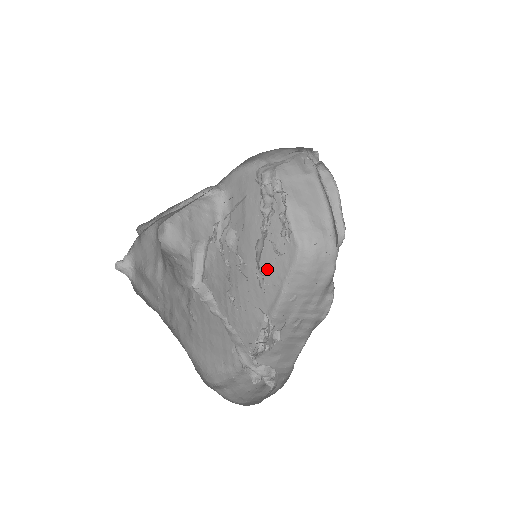
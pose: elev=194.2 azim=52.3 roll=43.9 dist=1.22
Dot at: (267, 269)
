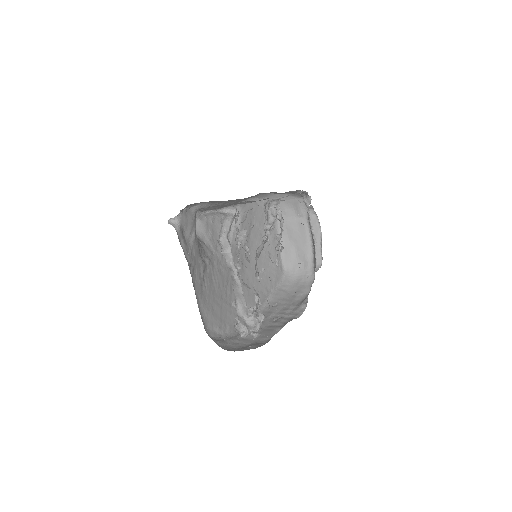
Dot at: (262, 270)
